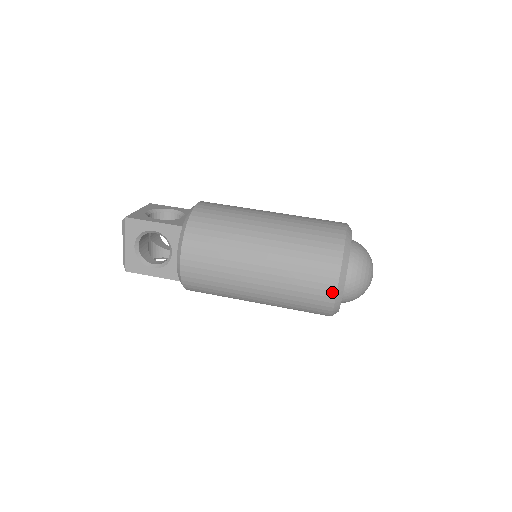
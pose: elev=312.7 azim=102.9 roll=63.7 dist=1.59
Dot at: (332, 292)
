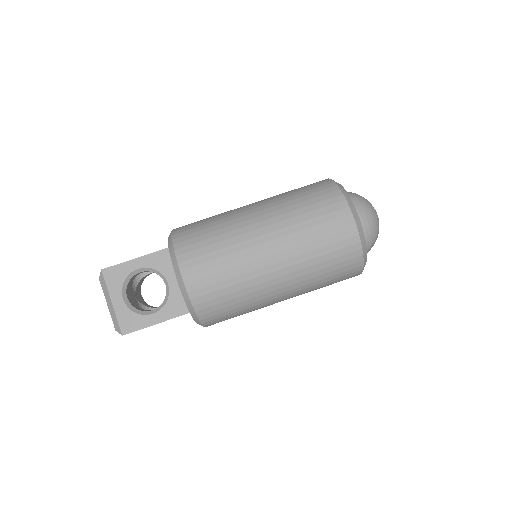
Dot at: occluded
